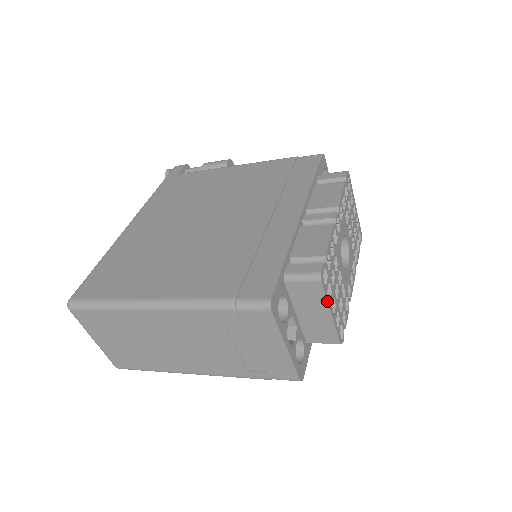
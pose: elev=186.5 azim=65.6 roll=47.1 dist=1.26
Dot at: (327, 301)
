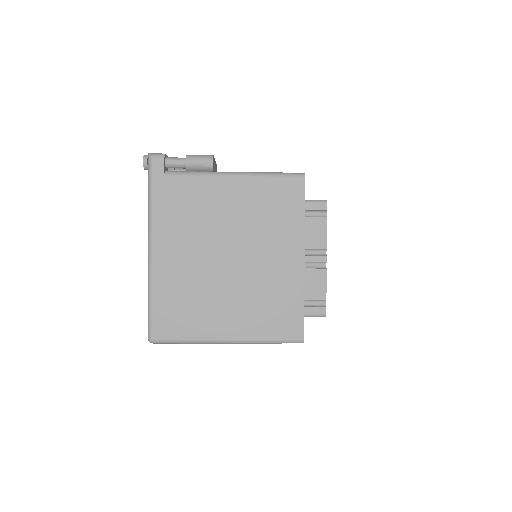
Dot at: occluded
